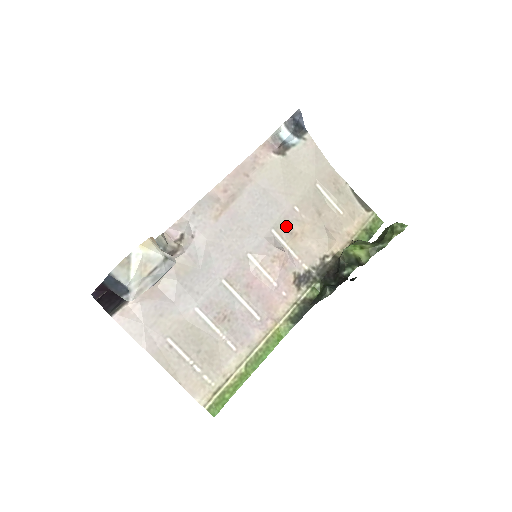
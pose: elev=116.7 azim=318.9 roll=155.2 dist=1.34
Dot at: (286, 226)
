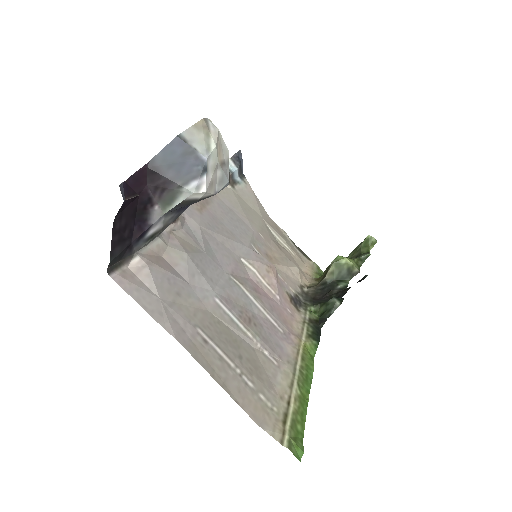
Dot at: (260, 246)
